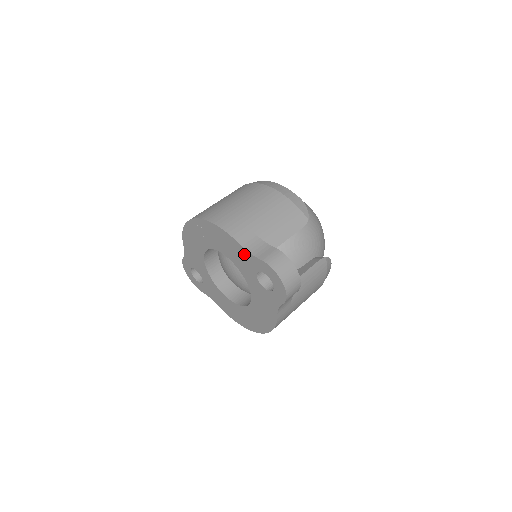
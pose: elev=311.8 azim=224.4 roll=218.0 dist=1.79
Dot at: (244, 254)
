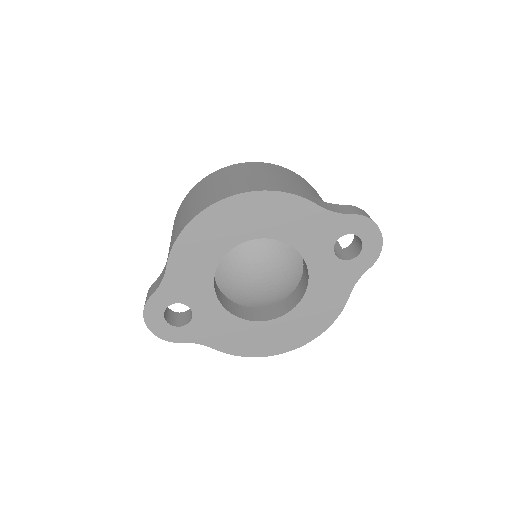
Dot at: (322, 219)
